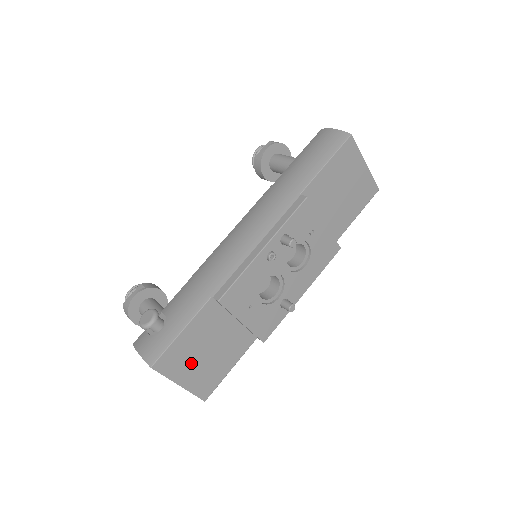
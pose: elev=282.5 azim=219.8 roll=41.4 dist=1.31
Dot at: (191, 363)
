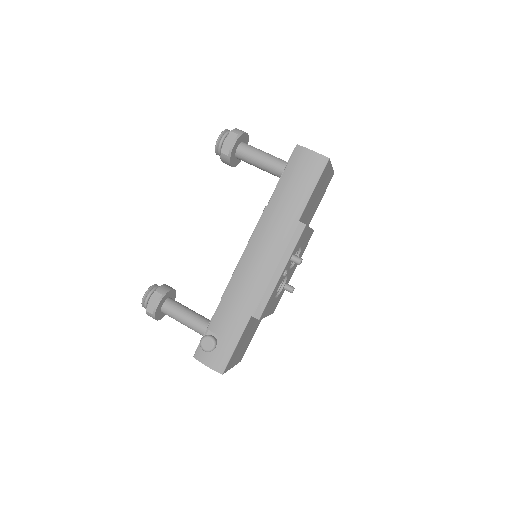
Dot at: (238, 353)
